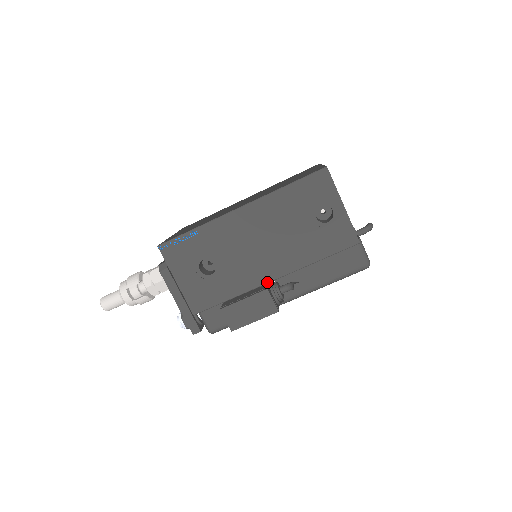
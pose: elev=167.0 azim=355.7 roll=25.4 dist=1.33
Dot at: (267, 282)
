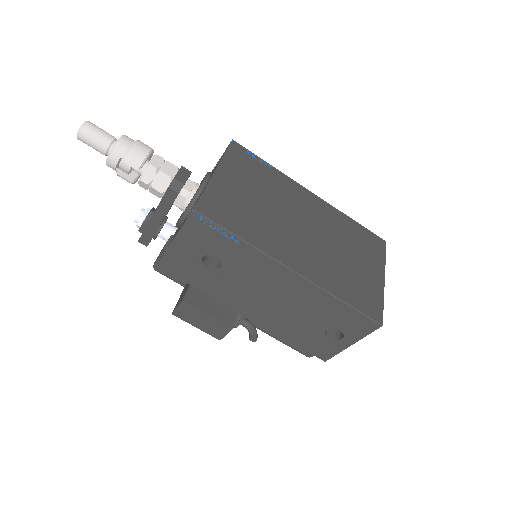
Dot at: (239, 312)
